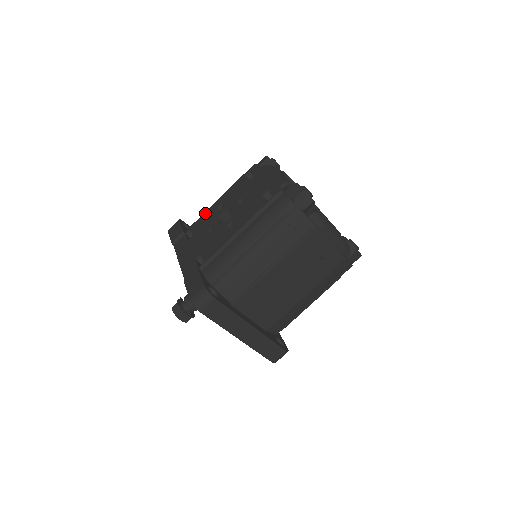
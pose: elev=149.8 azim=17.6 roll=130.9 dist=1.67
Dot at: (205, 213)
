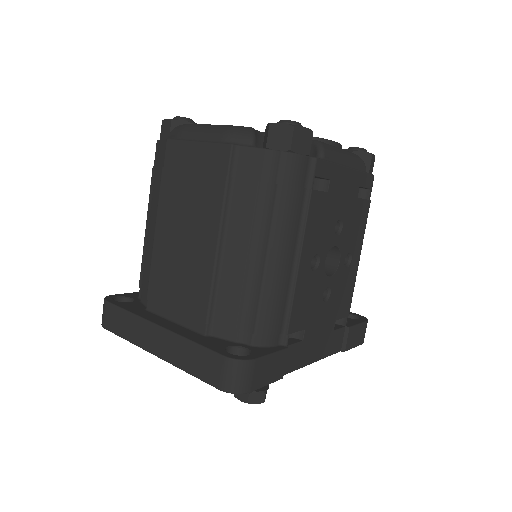
Dot at: occluded
